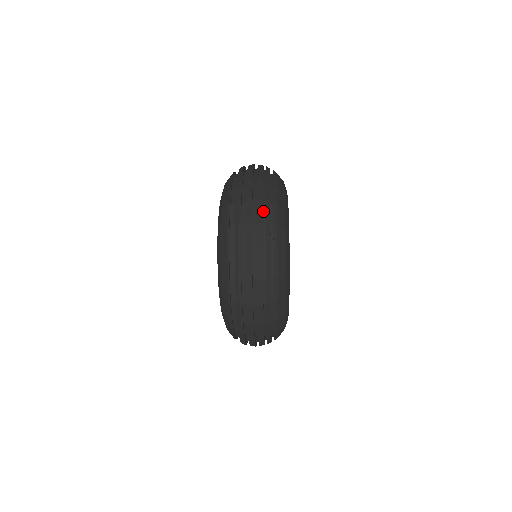
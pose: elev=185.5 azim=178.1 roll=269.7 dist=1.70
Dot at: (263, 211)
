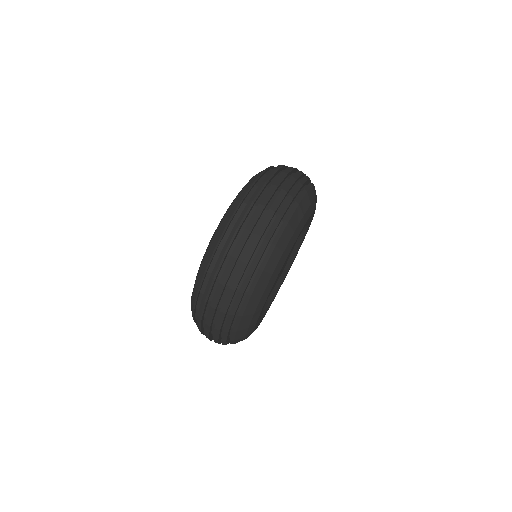
Dot at: (270, 224)
